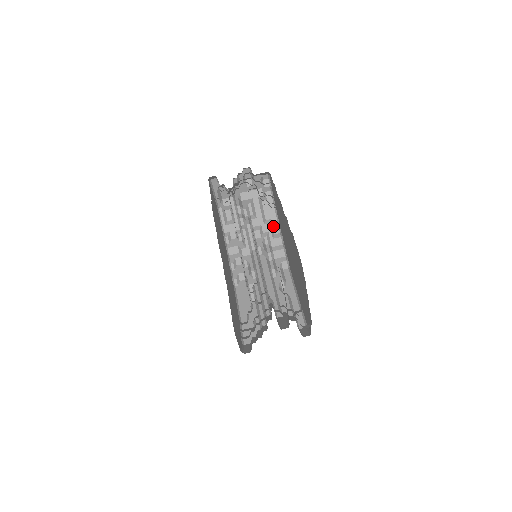
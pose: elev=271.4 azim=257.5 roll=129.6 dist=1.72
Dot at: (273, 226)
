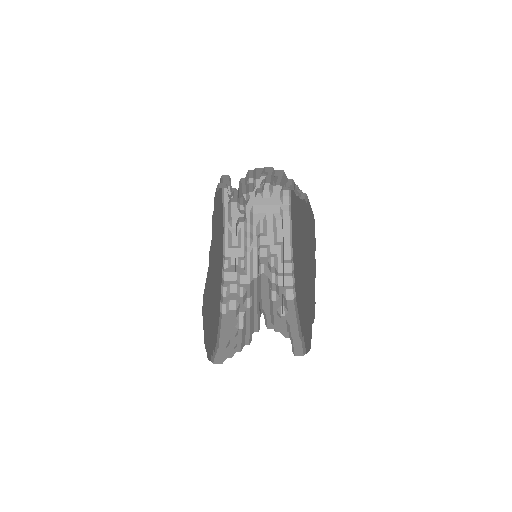
Dot at: (284, 250)
